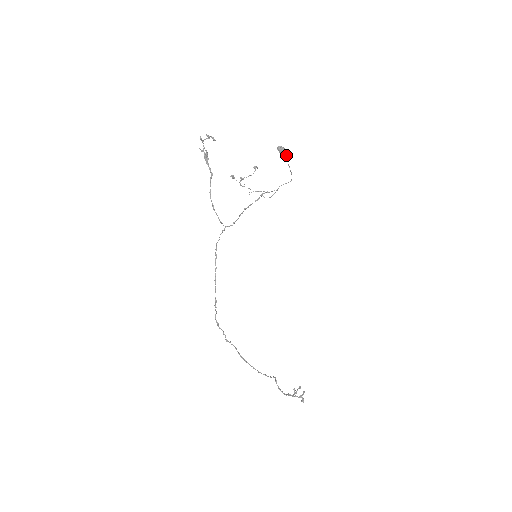
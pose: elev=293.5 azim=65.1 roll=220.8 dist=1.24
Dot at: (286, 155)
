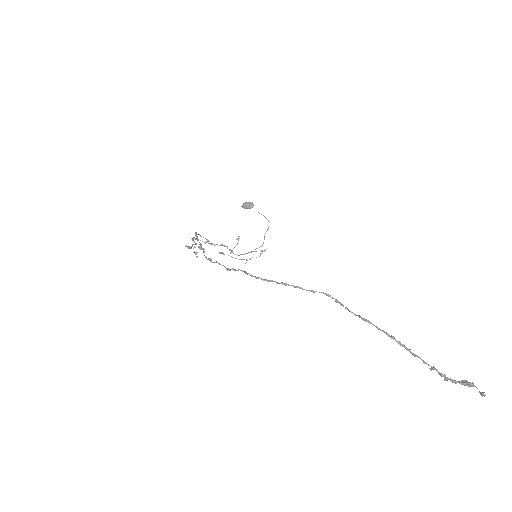
Dot at: (249, 204)
